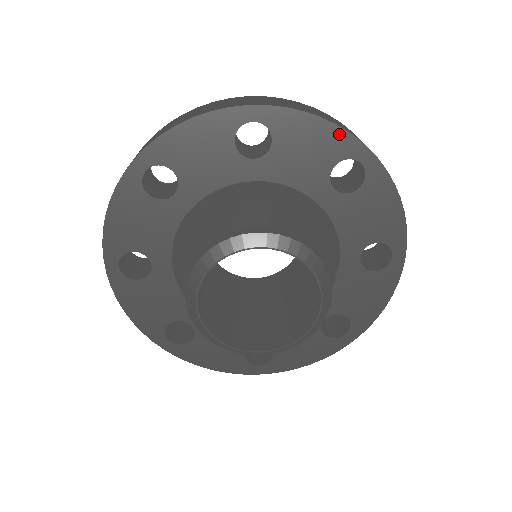
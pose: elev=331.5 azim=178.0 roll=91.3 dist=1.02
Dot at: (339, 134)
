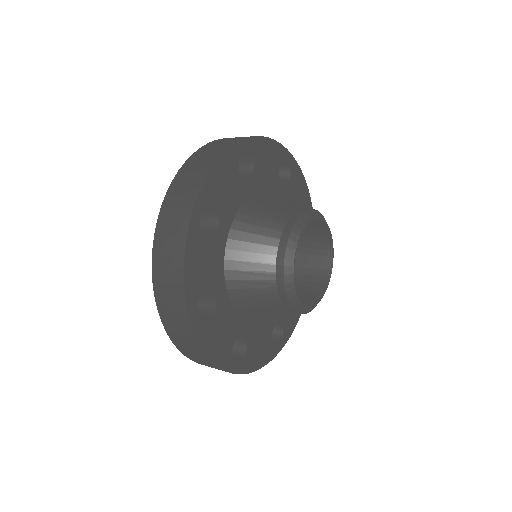
Dot at: (277, 146)
